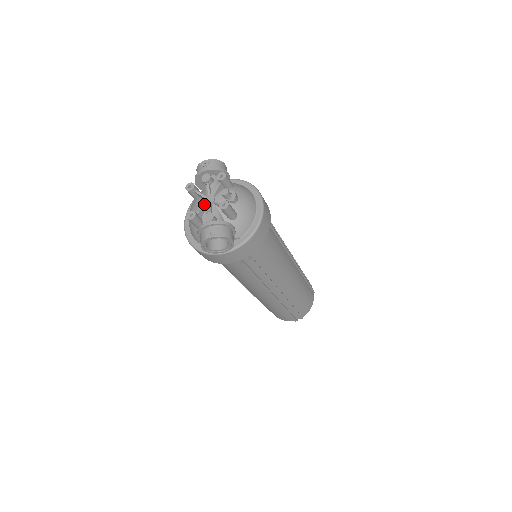
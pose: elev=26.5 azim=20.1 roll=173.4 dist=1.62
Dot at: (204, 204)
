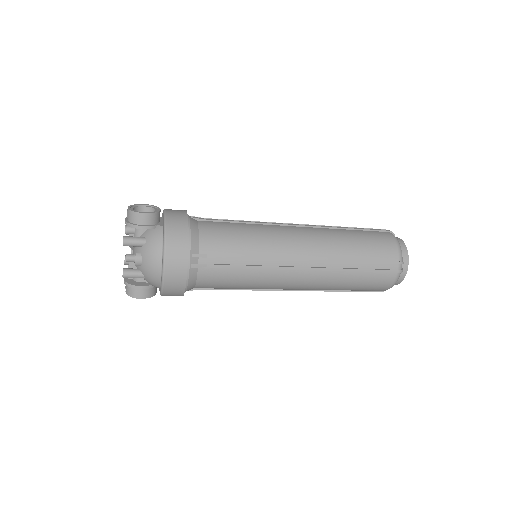
Dot at: occluded
